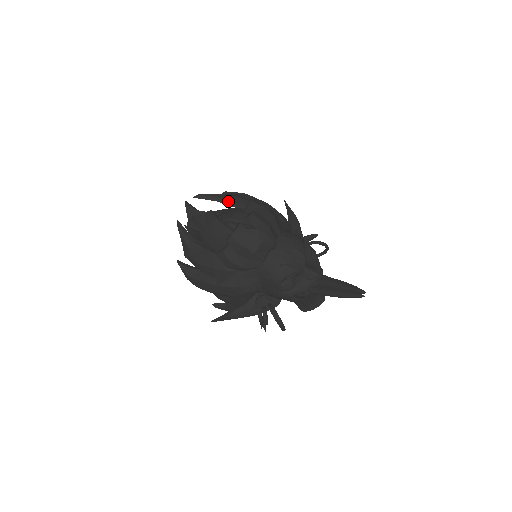
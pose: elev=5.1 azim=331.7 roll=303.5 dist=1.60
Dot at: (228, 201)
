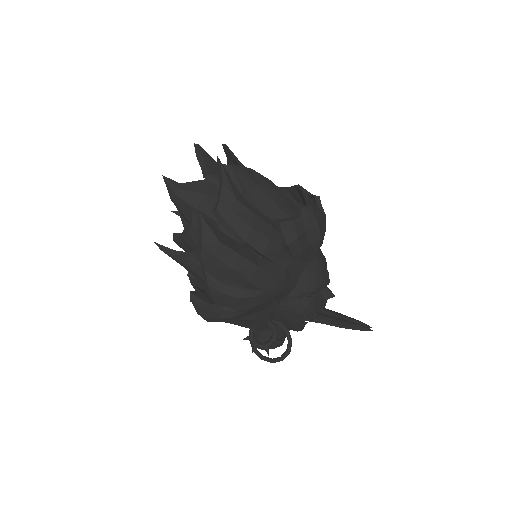
Dot at: occluded
